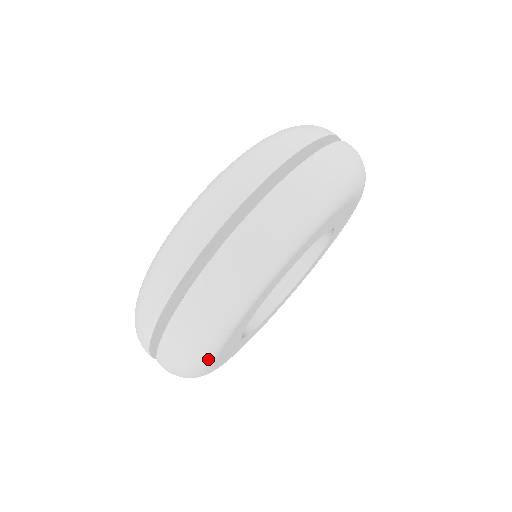
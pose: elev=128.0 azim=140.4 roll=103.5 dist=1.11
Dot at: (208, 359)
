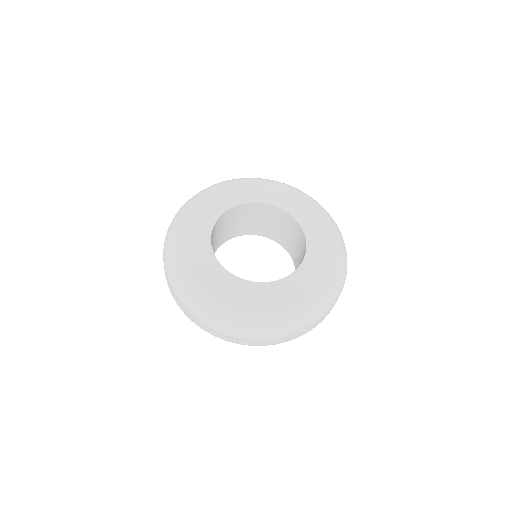
Dot at: occluded
